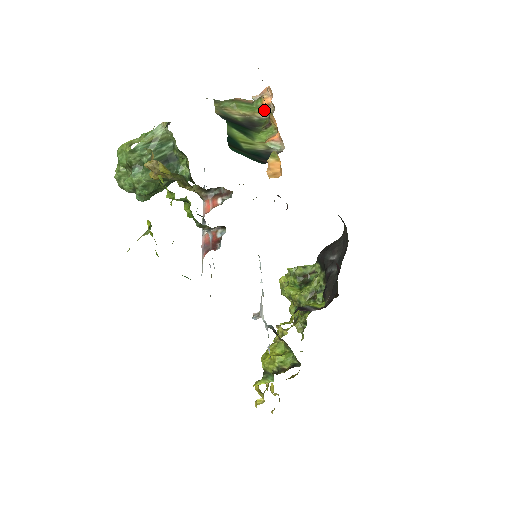
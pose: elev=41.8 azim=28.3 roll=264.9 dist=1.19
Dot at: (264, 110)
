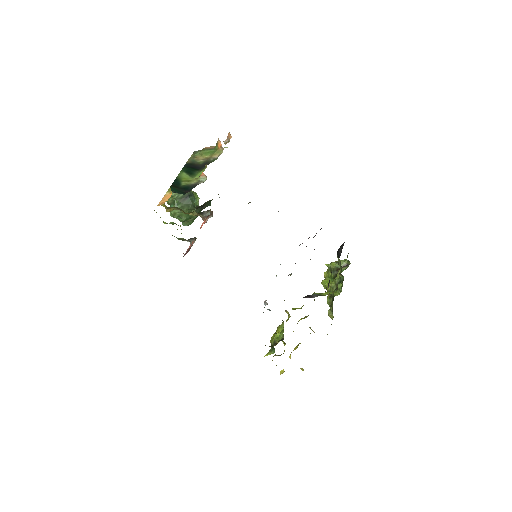
Dot at: (219, 151)
